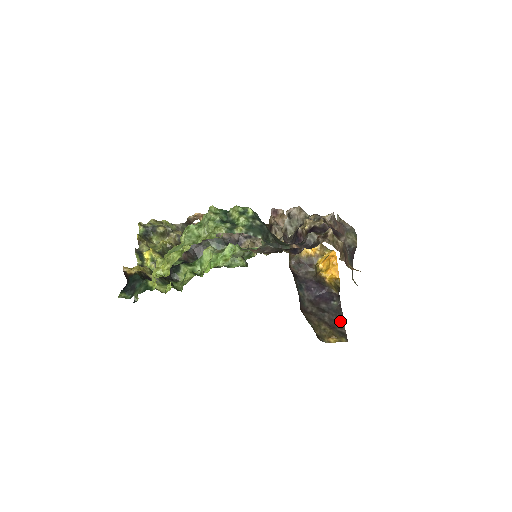
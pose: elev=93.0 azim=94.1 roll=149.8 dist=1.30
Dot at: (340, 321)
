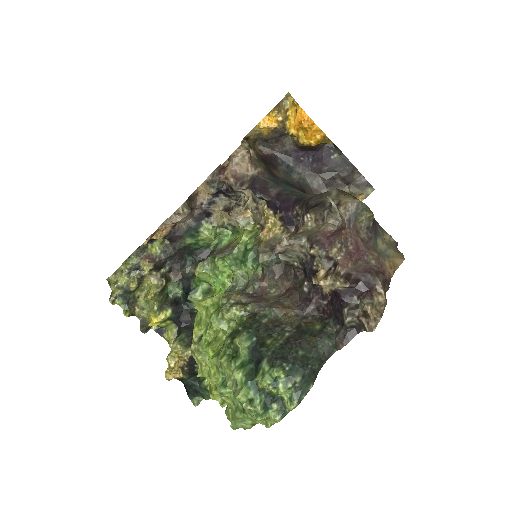
Dot at: (353, 173)
